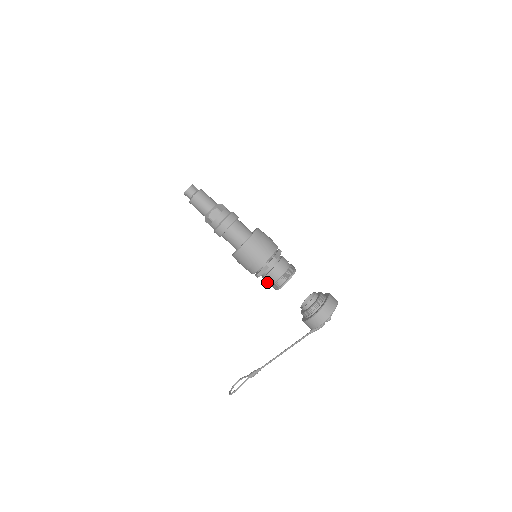
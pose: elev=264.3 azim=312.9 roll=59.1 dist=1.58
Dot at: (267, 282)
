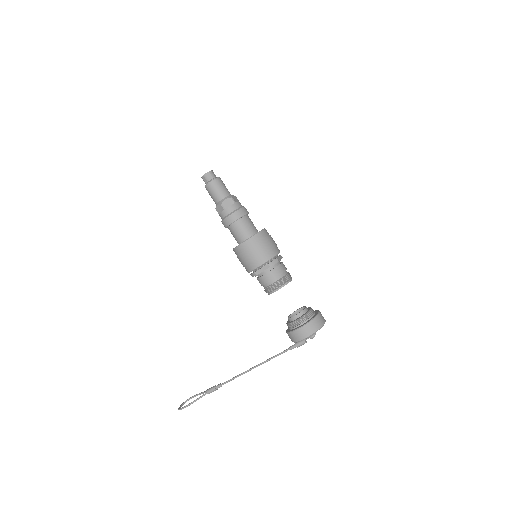
Dot at: (262, 283)
